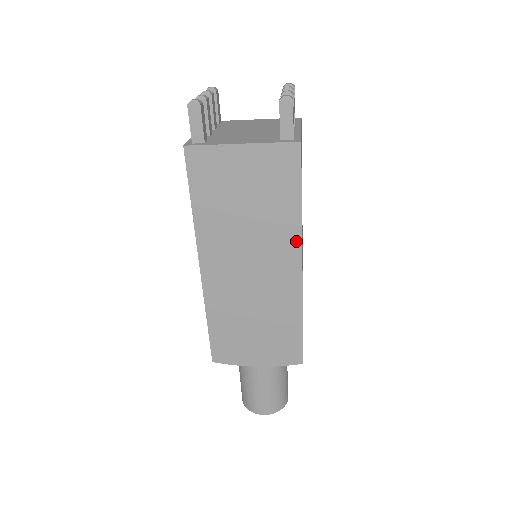
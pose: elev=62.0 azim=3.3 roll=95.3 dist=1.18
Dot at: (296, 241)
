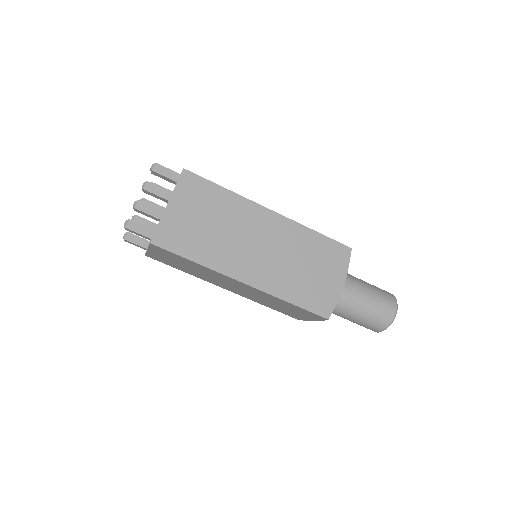
Dot at: (221, 275)
